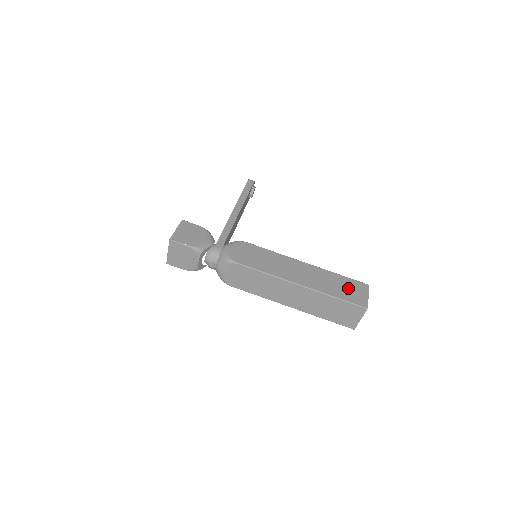
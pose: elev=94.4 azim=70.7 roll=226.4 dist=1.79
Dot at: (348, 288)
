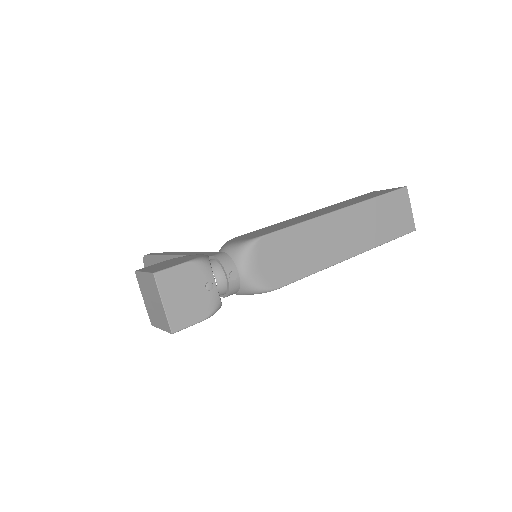
Dot at: (368, 195)
